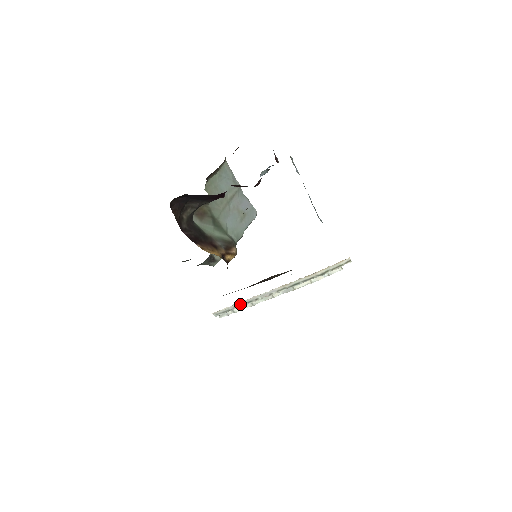
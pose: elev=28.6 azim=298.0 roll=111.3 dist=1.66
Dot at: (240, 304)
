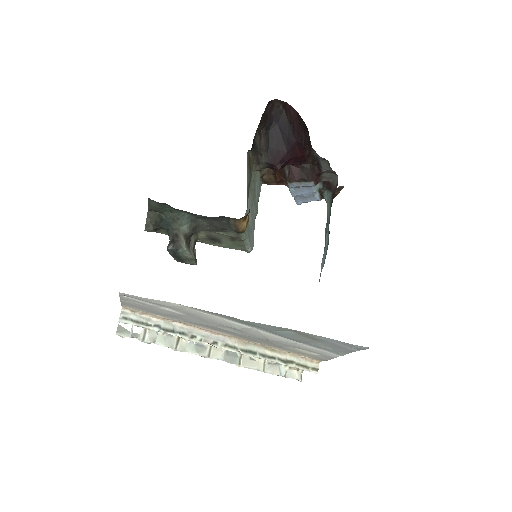
Dot at: (168, 326)
